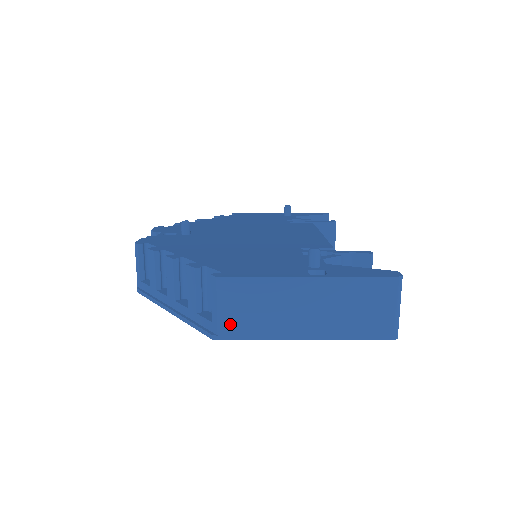
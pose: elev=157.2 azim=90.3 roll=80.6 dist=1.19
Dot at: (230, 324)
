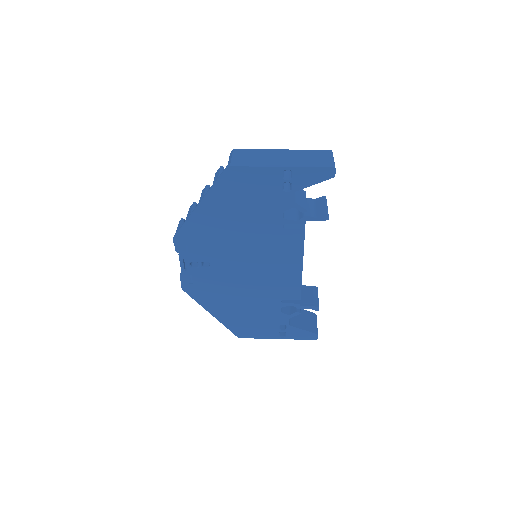
Dot at: (238, 162)
